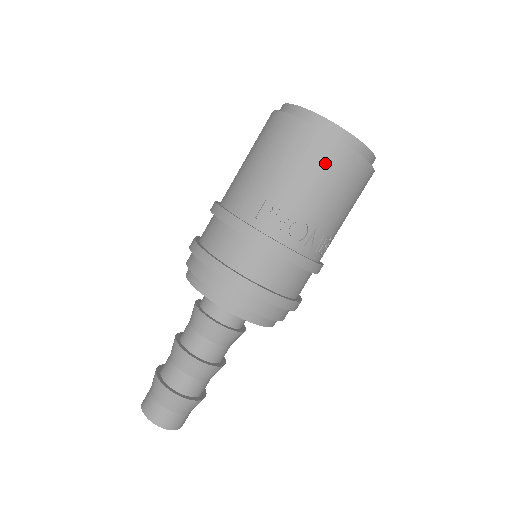
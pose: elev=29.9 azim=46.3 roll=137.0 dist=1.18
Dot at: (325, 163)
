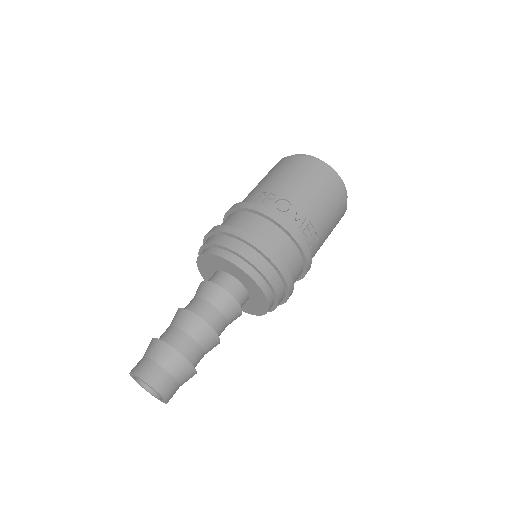
Dot at: (302, 170)
